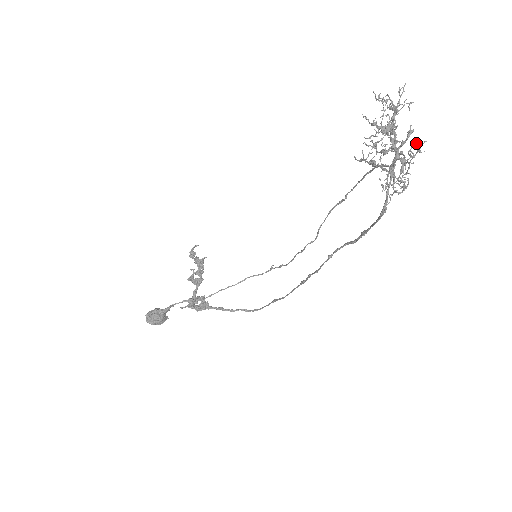
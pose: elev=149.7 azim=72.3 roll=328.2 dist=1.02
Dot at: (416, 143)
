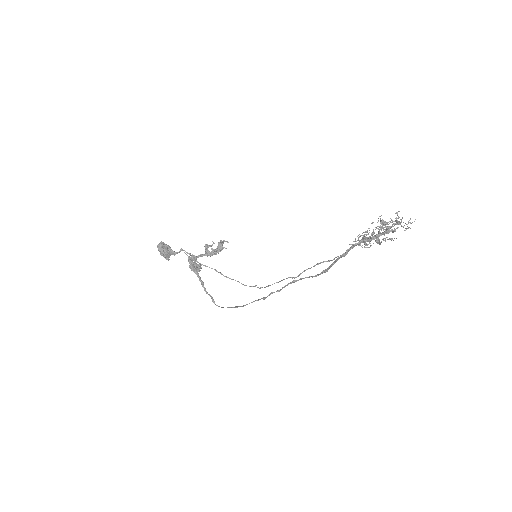
Dot at: (392, 239)
